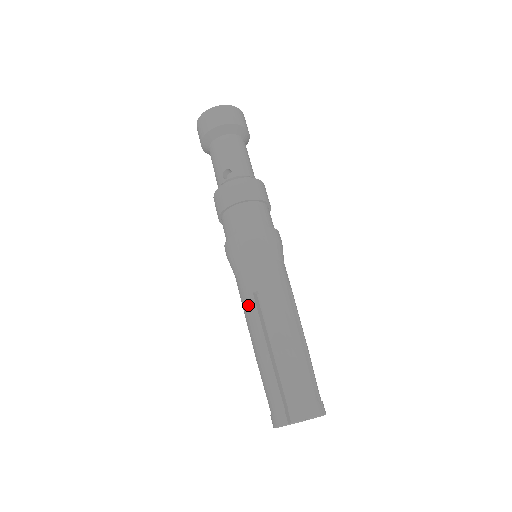
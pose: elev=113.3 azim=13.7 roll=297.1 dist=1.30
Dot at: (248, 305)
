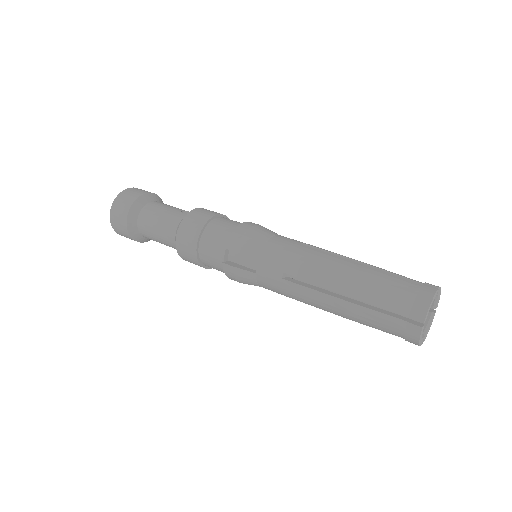
Dot at: (304, 251)
